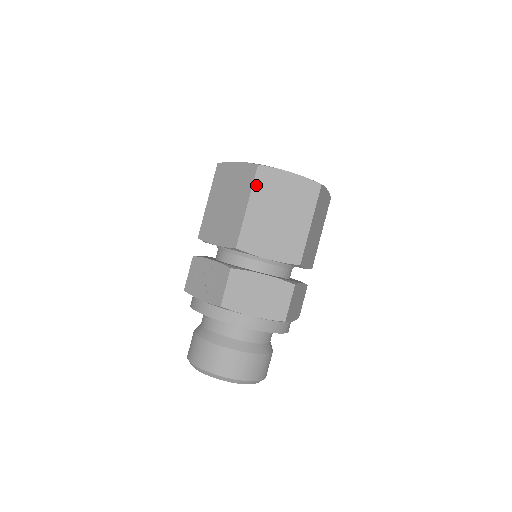
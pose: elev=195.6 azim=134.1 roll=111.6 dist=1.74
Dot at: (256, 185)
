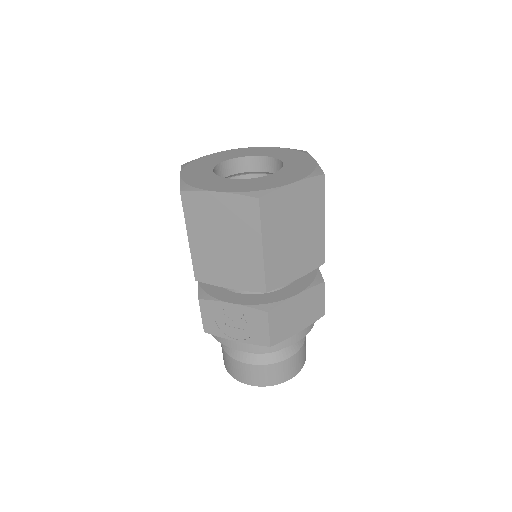
Dot at: (264, 221)
